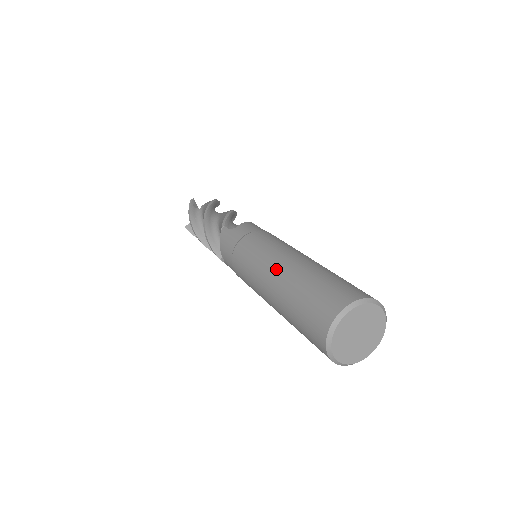
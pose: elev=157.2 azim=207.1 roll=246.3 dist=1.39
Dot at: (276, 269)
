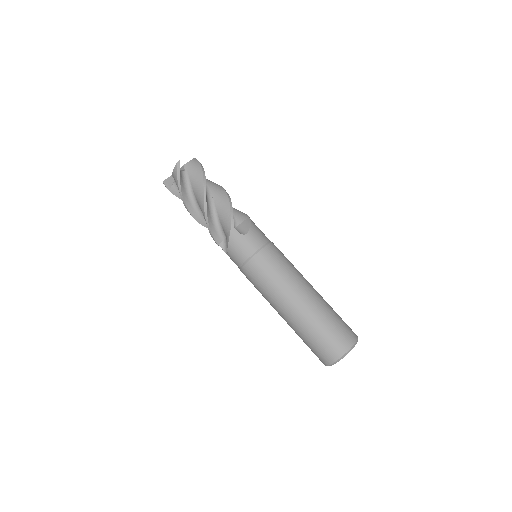
Dot at: occluded
